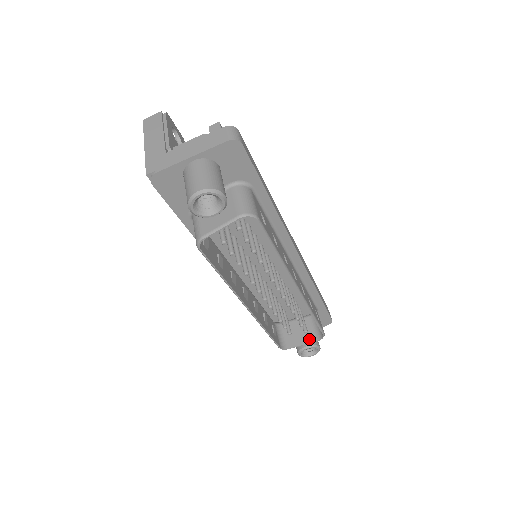
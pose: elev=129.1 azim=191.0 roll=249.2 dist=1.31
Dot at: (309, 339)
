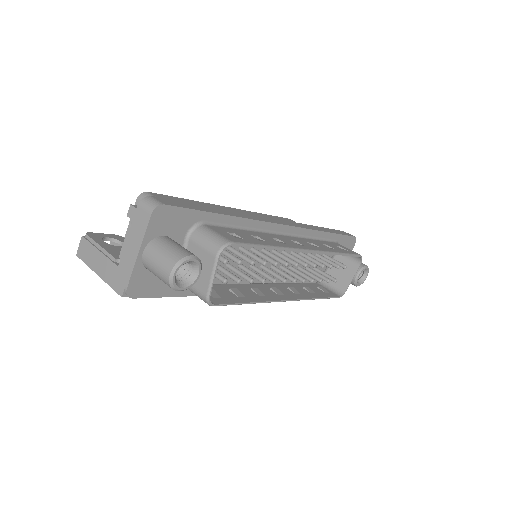
Dot at: (353, 269)
